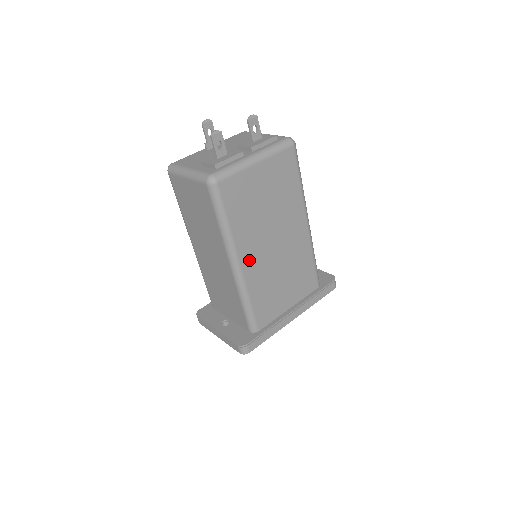
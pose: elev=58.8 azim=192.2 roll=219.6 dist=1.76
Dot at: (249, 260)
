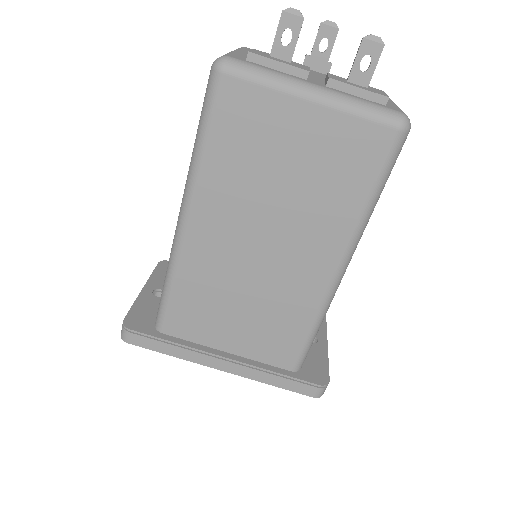
Dot at: (205, 231)
